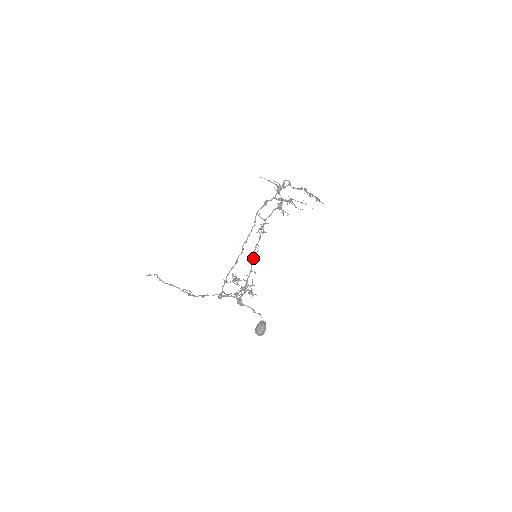
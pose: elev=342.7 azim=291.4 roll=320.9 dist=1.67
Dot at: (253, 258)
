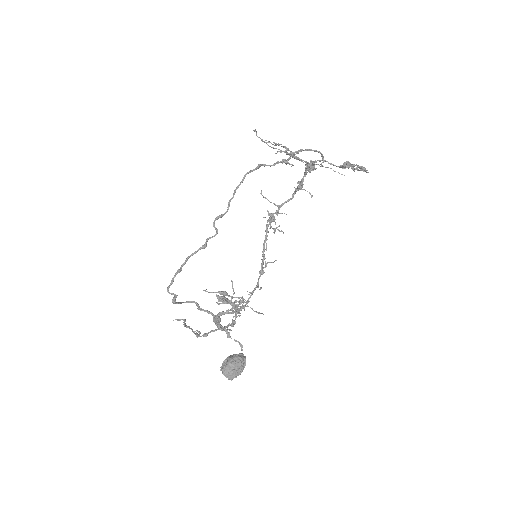
Dot at: (261, 267)
